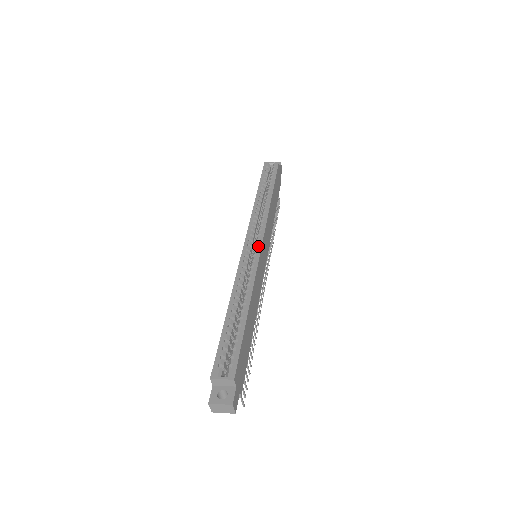
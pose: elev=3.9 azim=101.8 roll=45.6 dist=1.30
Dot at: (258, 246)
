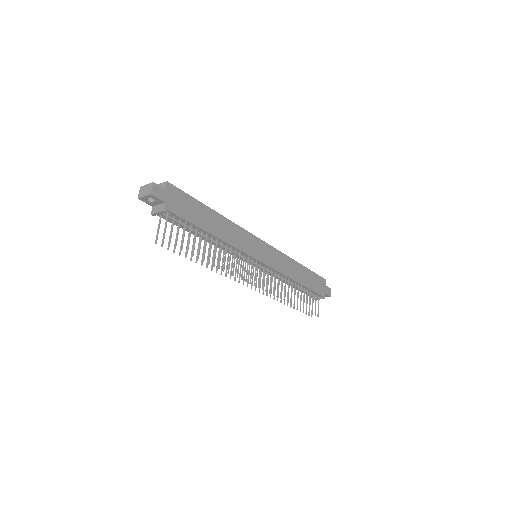
Dot at: (258, 239)
